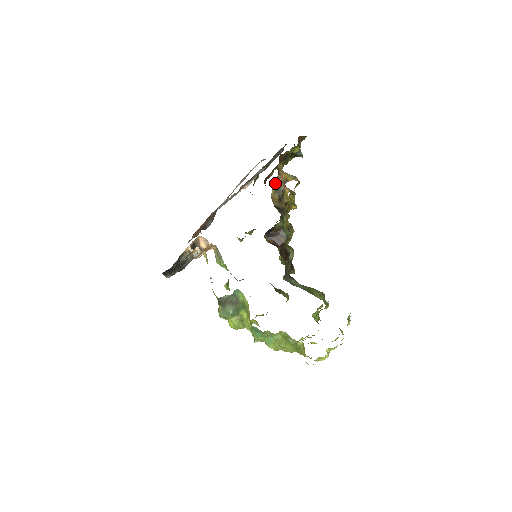
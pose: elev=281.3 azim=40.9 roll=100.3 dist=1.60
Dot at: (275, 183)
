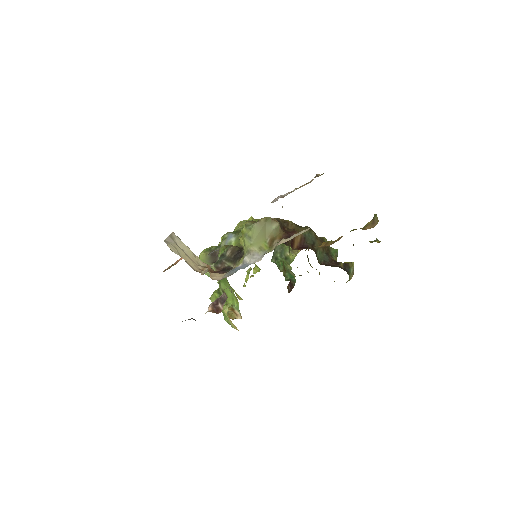
Dot at: occluded
